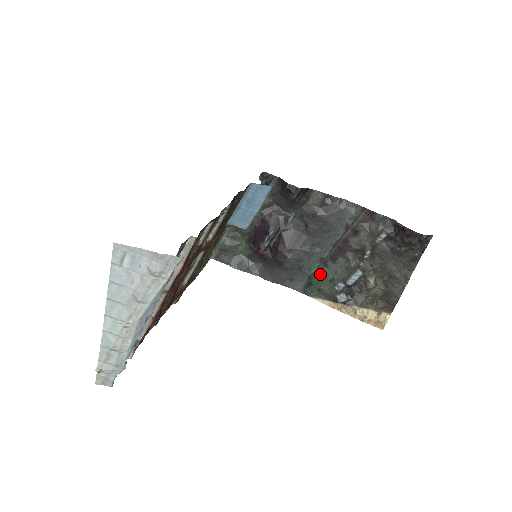
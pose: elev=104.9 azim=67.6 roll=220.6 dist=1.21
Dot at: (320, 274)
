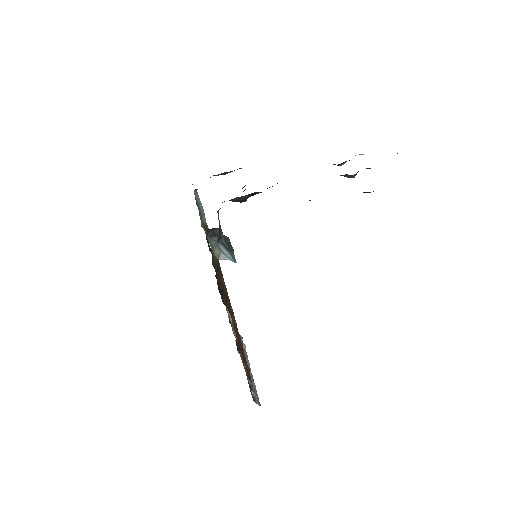
Dot at: occluded
